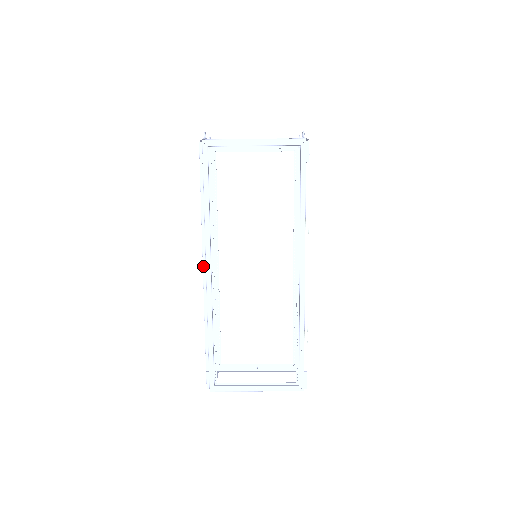
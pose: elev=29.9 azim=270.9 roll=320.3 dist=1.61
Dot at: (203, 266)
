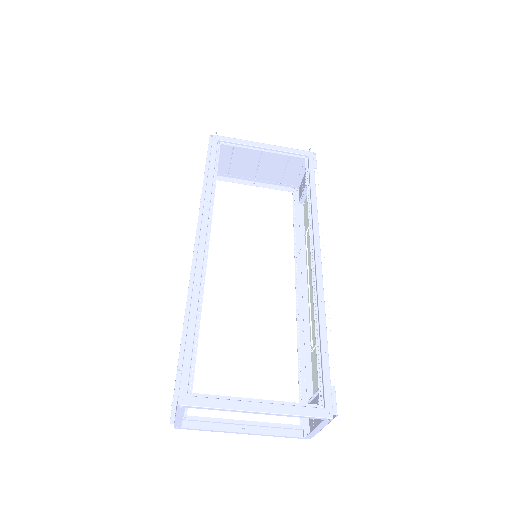
Dot at: (196, 234)
